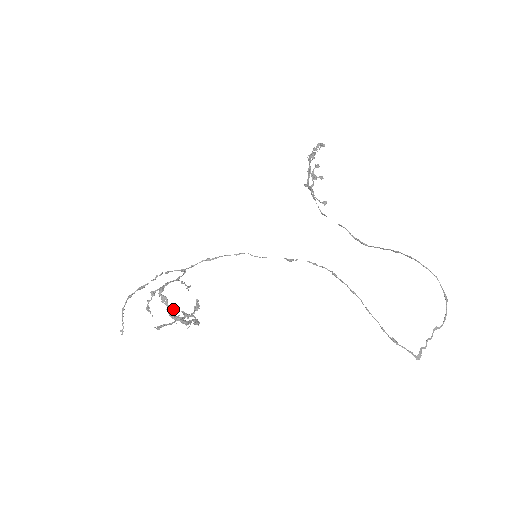
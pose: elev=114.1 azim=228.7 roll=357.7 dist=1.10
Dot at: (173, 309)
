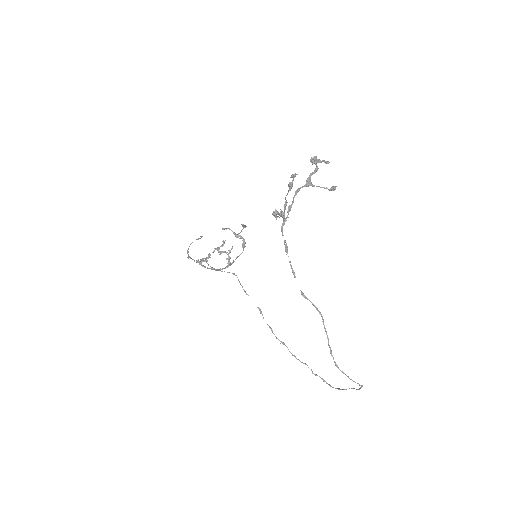
Dot at: (214, 269)
